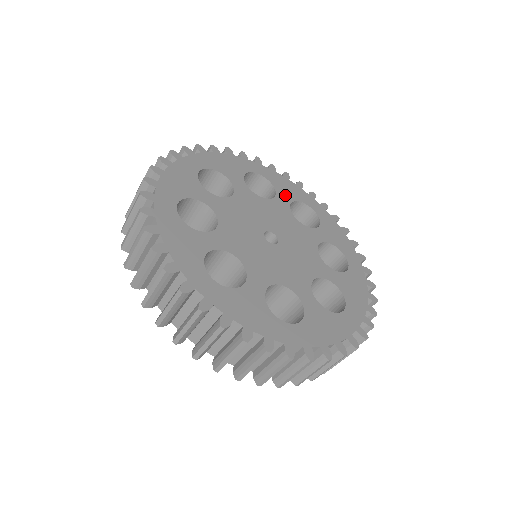
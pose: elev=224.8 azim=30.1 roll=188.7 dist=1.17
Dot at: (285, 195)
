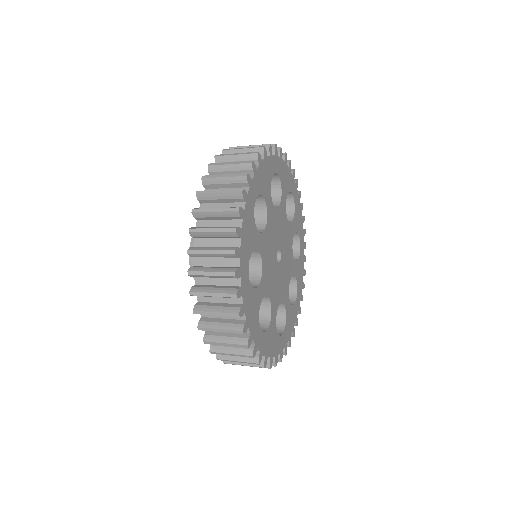
Dot at: (285, 191)
